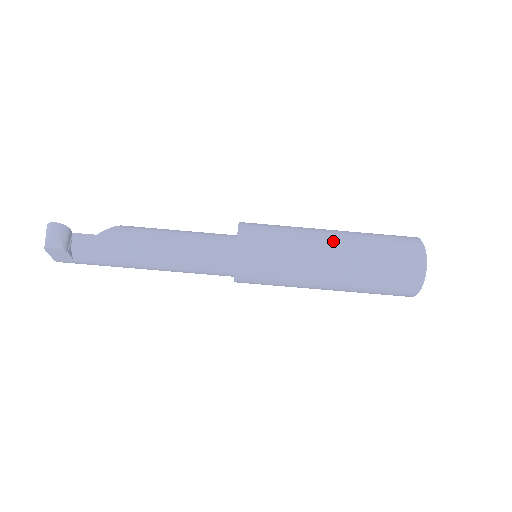
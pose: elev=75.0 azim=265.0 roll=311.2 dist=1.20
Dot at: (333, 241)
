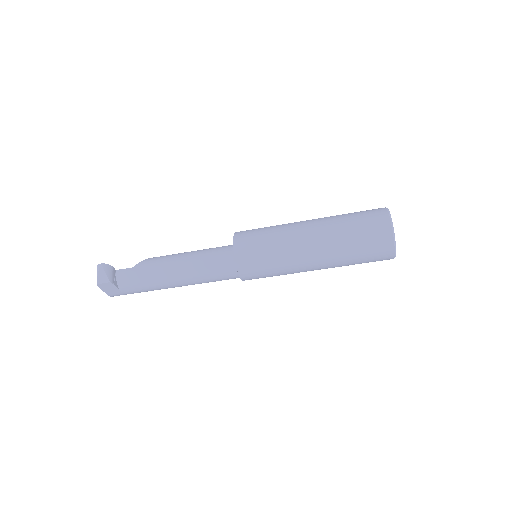
Dot at: (310, 226)
